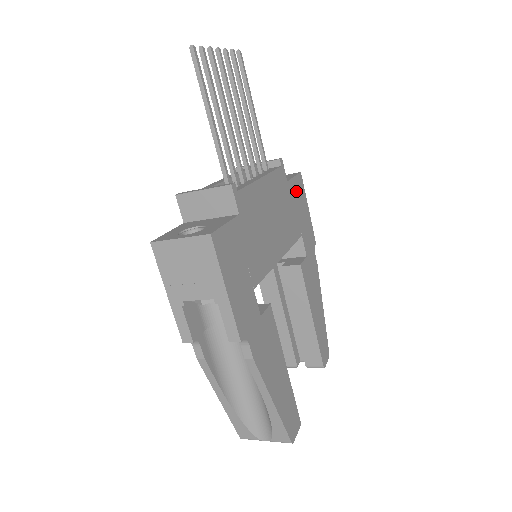
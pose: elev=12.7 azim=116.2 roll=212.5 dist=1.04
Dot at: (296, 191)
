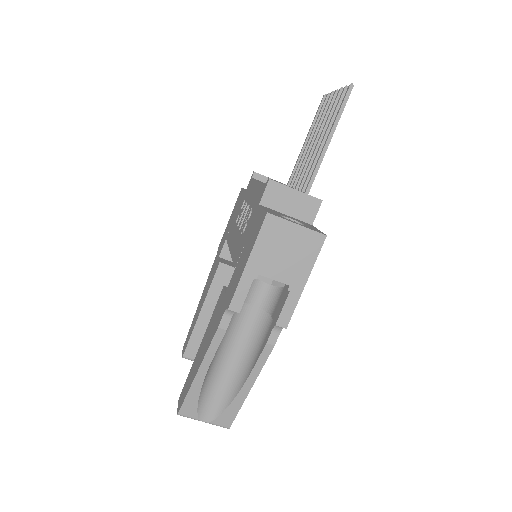
Dot at: occluded
